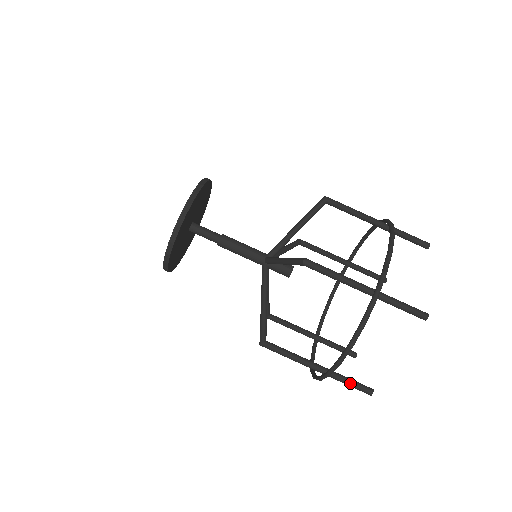
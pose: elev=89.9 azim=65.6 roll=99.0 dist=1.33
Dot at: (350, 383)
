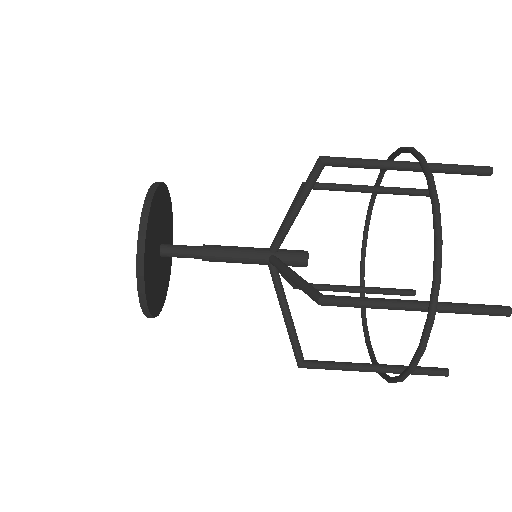
Dot at: (418, 373)
